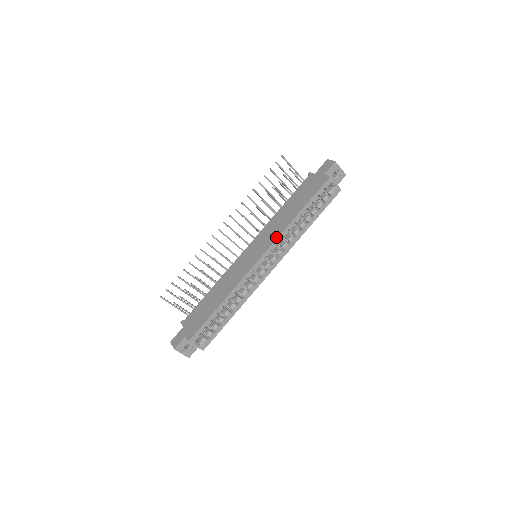
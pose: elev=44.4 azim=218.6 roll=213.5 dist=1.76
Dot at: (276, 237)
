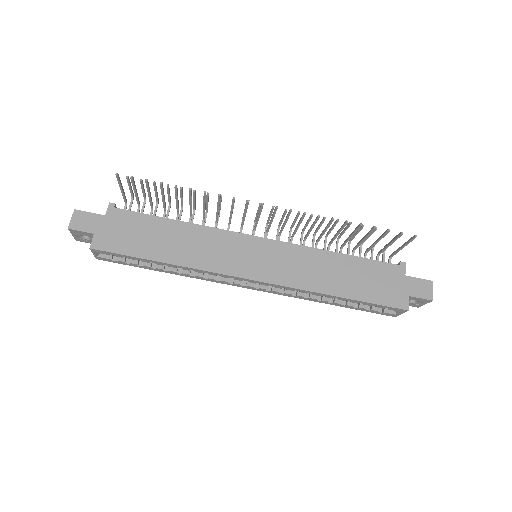
Dot at: (293, 285)
